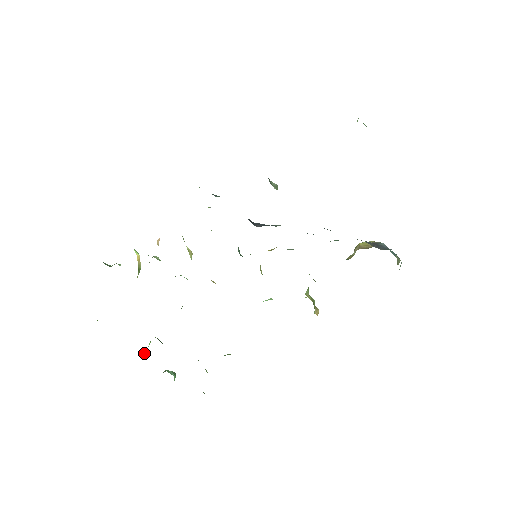
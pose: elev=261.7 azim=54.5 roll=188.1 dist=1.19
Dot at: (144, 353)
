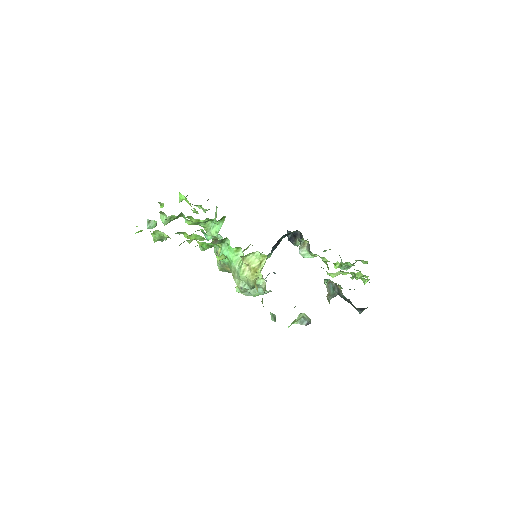
Dot at: occluded
